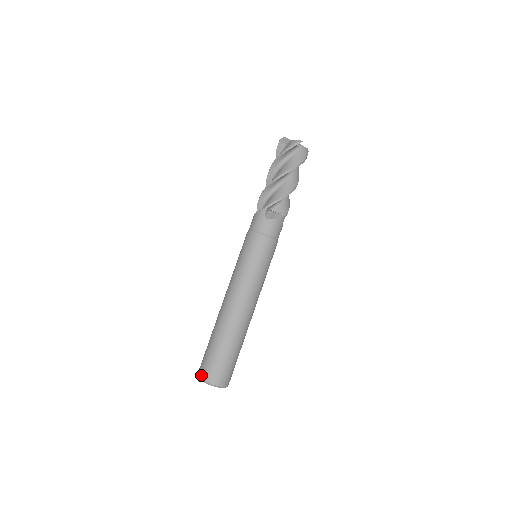
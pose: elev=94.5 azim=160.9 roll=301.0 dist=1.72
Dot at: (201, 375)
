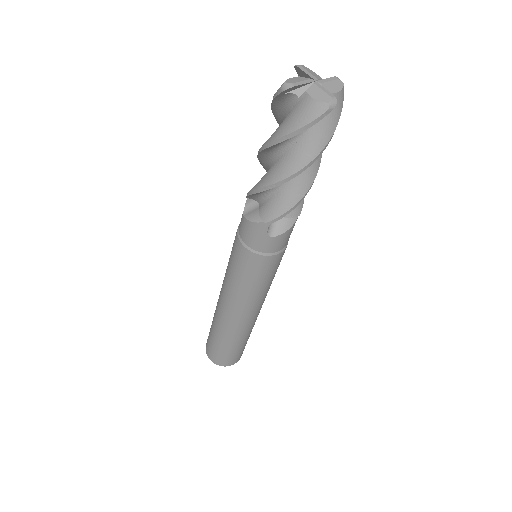
Dot at: (212, 360)
